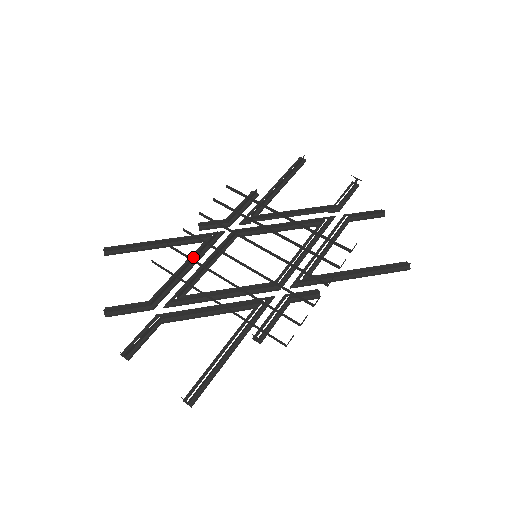
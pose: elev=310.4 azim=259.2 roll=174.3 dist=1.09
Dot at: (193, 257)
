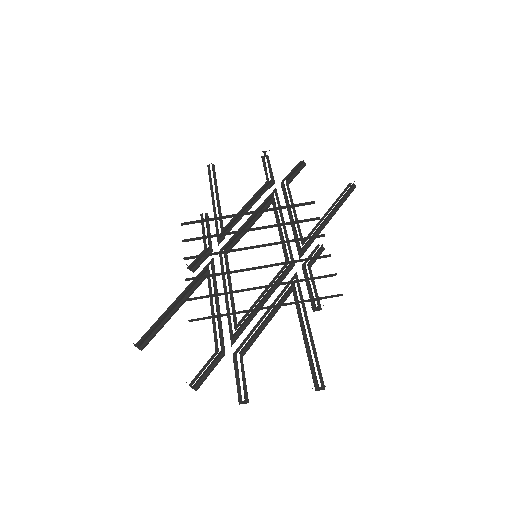
Dot at: (214, 293)
